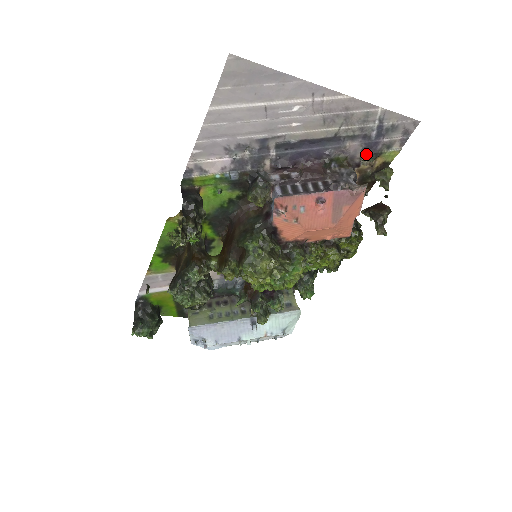
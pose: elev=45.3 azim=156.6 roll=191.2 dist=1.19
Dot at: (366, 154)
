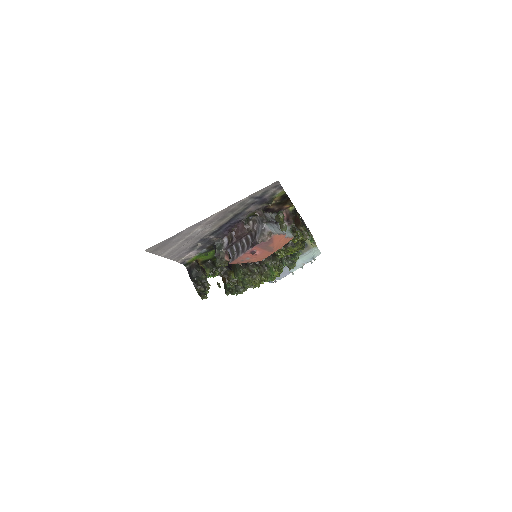
Dot at: (264, 204)
